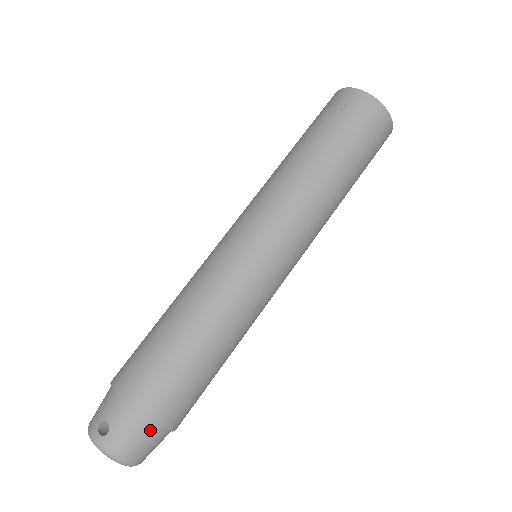
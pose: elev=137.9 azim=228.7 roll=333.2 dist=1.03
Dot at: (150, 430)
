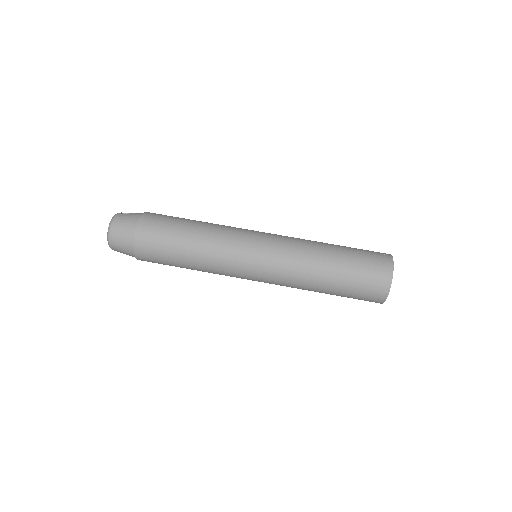
Dot at: (132, 230)
